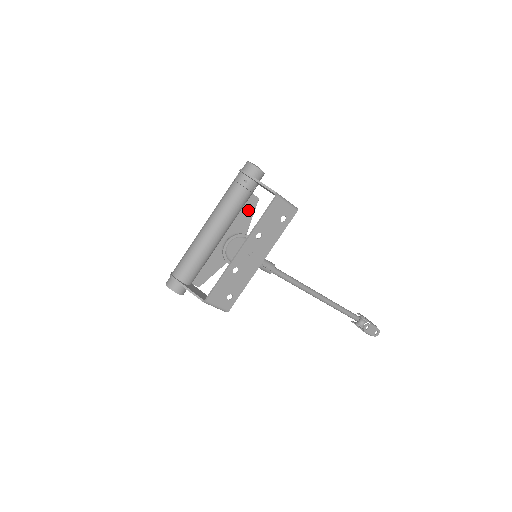
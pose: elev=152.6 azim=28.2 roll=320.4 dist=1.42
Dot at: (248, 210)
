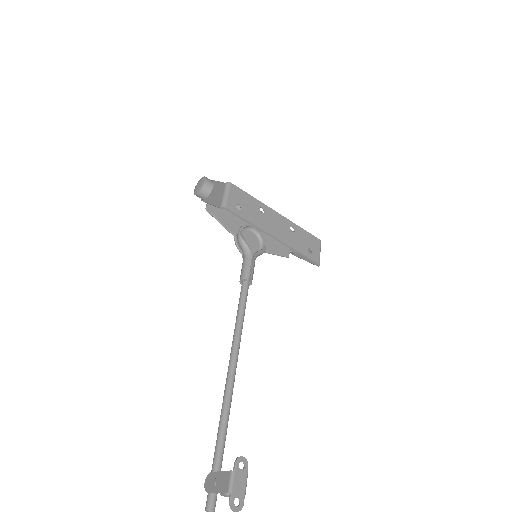
Dot at: (278, 249)
